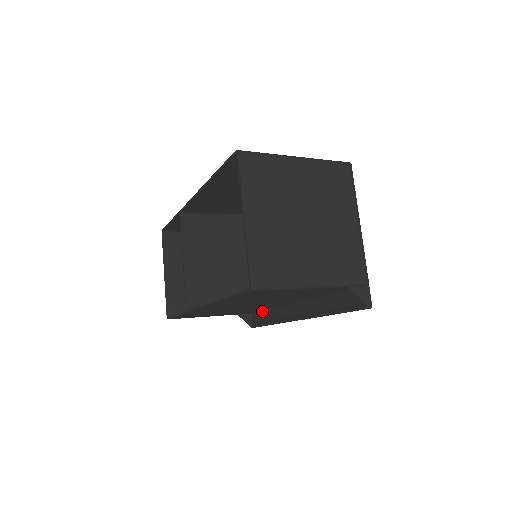
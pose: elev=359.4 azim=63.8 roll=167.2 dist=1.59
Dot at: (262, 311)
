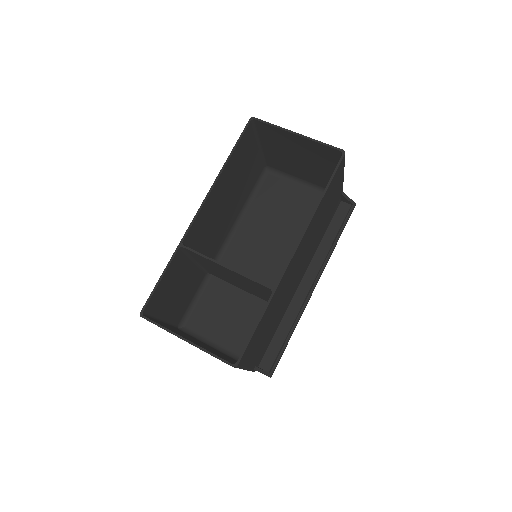
Dot at: (271, 342)
